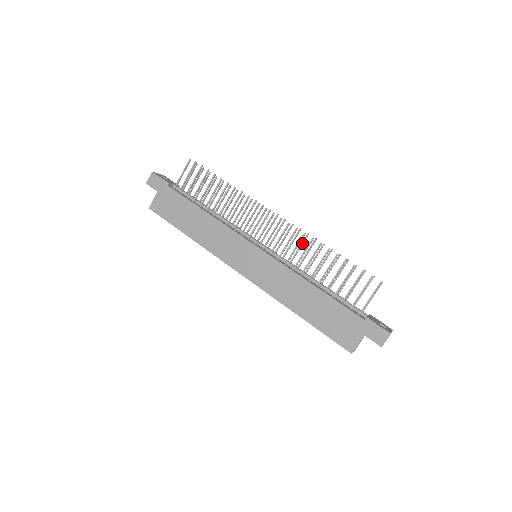
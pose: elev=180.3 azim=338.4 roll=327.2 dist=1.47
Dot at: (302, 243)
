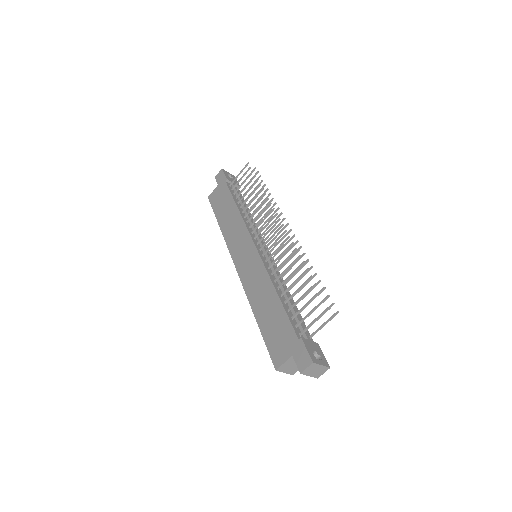
Dot at: (293, 254)
